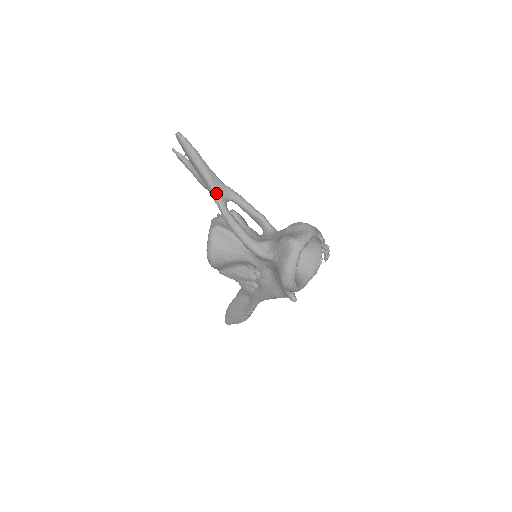
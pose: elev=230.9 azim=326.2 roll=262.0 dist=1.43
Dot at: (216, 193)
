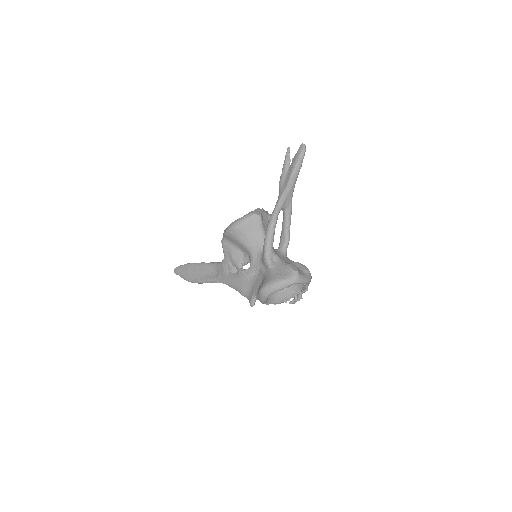
Dot at: (284, 199)
